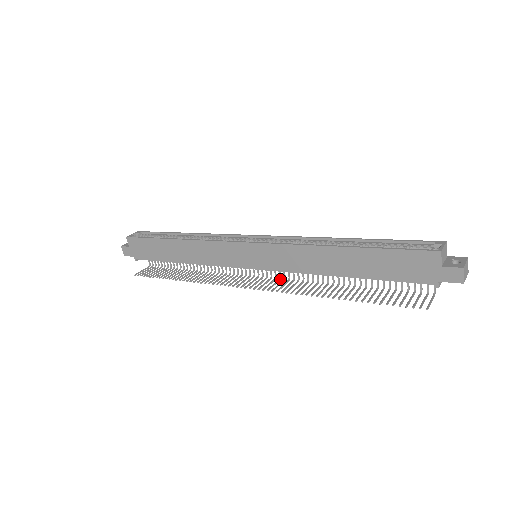
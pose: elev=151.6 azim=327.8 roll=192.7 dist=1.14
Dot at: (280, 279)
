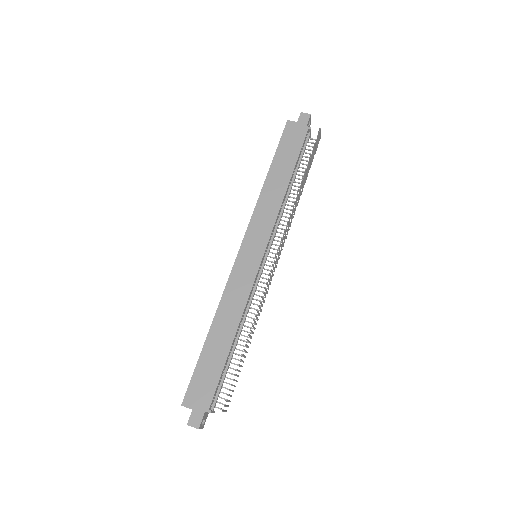
Dot at: (283, 246)
